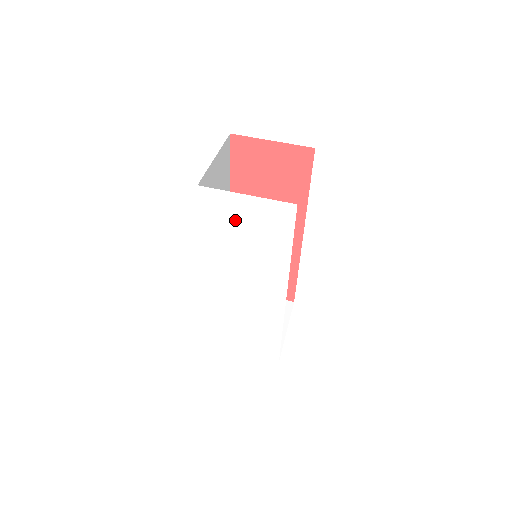
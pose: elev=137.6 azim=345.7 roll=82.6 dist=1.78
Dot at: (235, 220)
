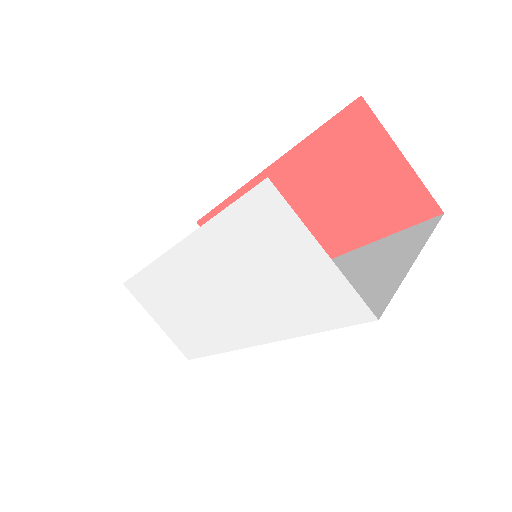
Dot at: (276, 252)
